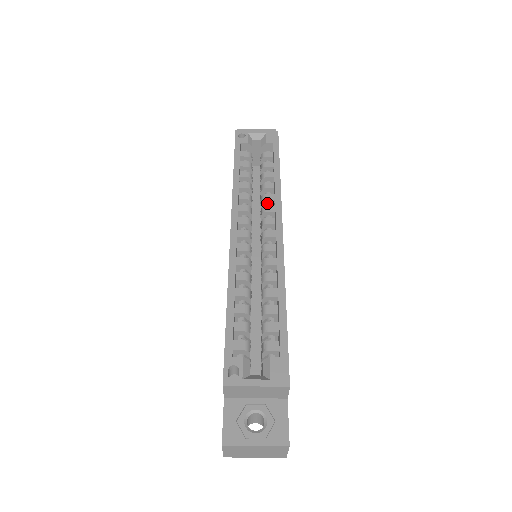
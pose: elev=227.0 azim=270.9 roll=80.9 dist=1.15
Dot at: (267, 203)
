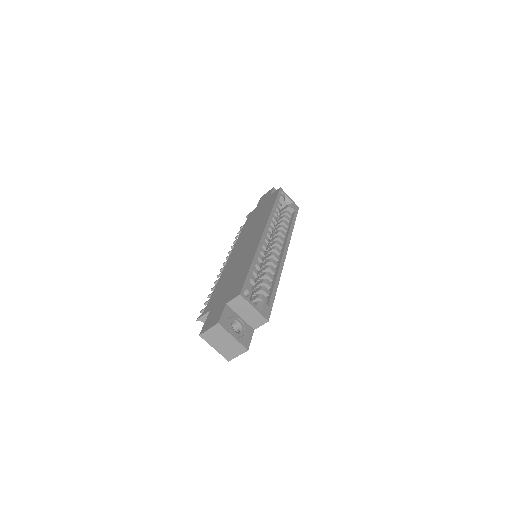
Dot at: occluded
